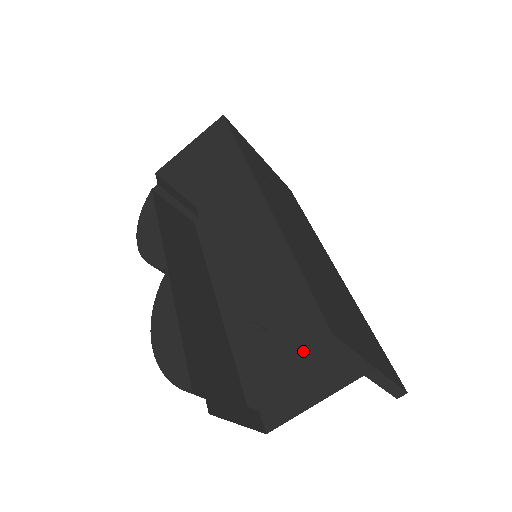
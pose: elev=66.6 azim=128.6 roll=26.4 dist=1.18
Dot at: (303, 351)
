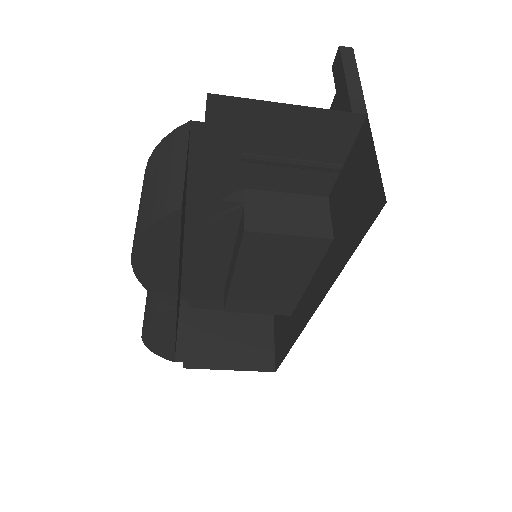
Dot at: occluded
